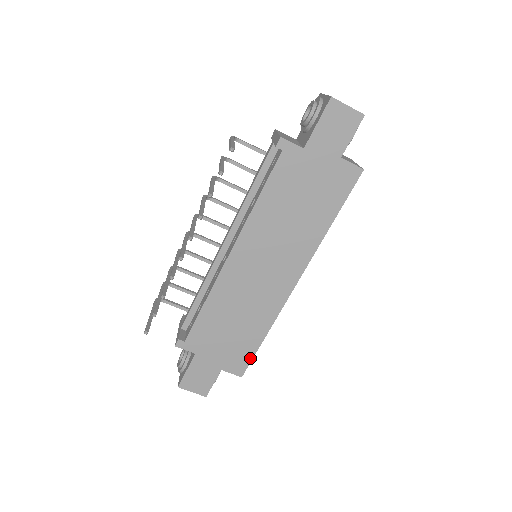
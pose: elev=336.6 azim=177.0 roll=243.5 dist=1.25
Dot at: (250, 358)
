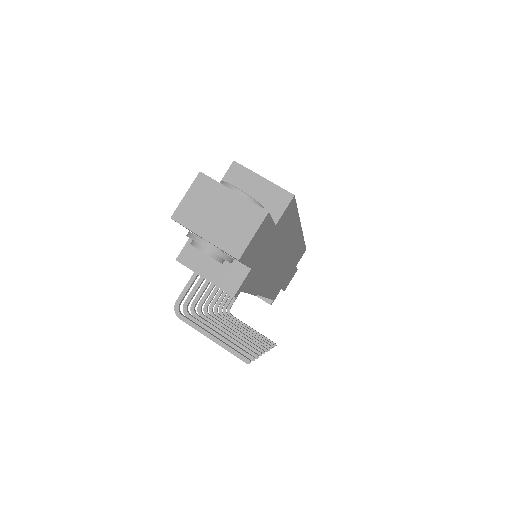
Dot at: (304, 248)
